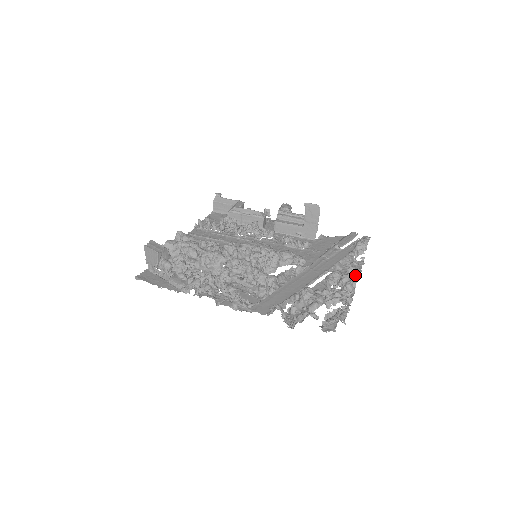
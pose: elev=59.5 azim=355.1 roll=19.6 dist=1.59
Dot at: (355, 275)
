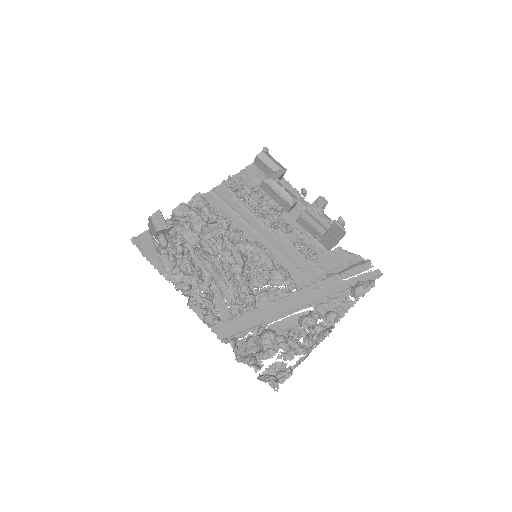
Dot at: (324, 335)
